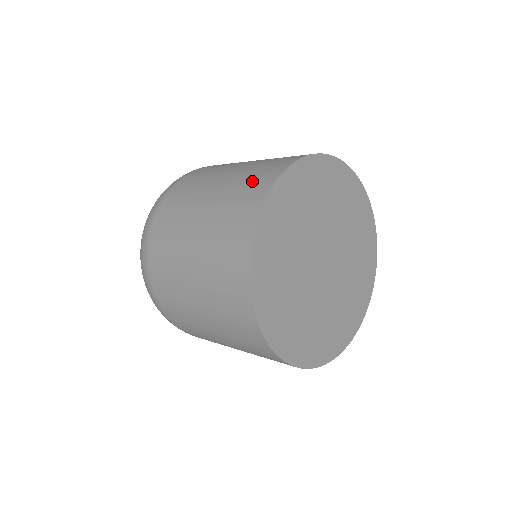
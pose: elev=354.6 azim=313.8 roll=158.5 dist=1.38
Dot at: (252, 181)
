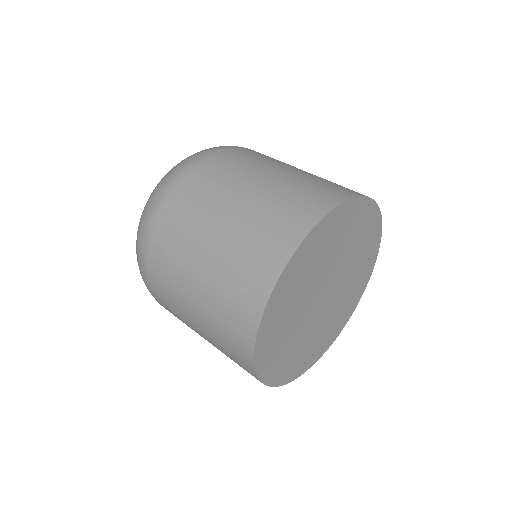
Dot at: (317, 189)
